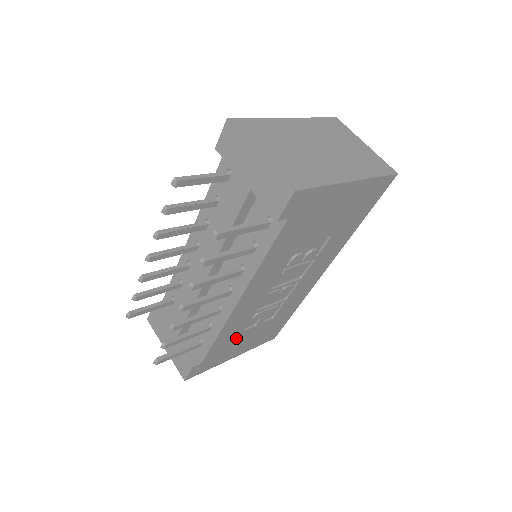
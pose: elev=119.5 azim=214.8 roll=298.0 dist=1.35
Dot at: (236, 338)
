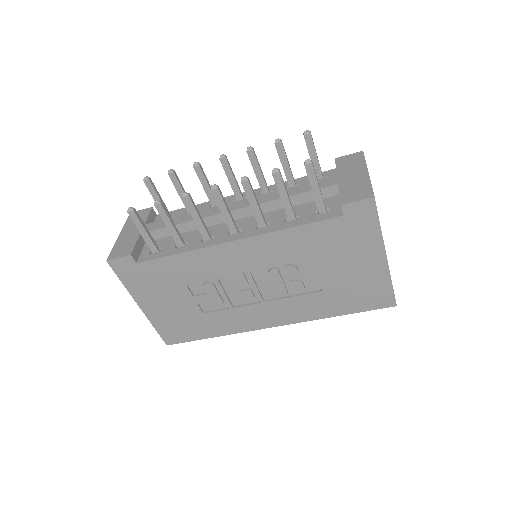
Dot at: (175, 283)
